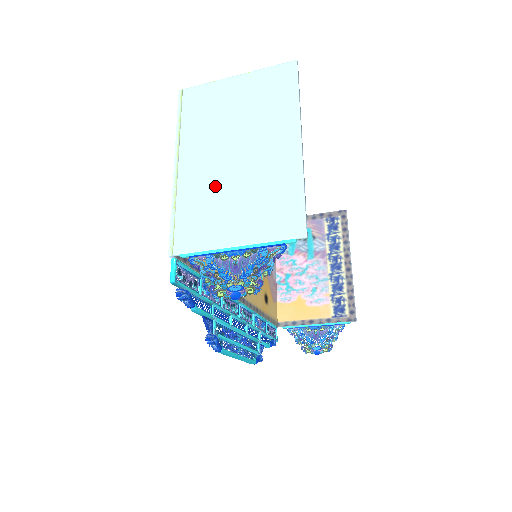
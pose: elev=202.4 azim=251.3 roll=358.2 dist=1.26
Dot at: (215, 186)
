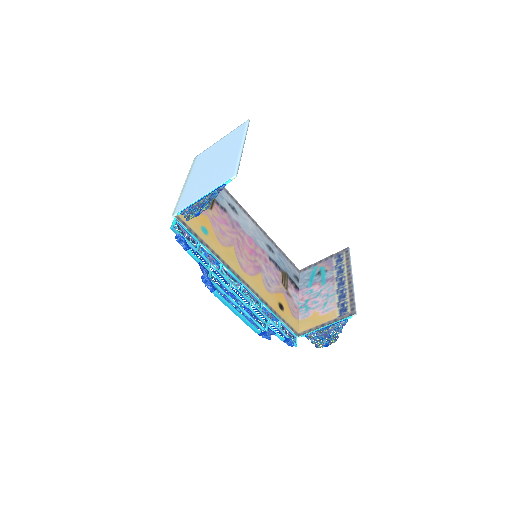
Dot at: (200, 181)
